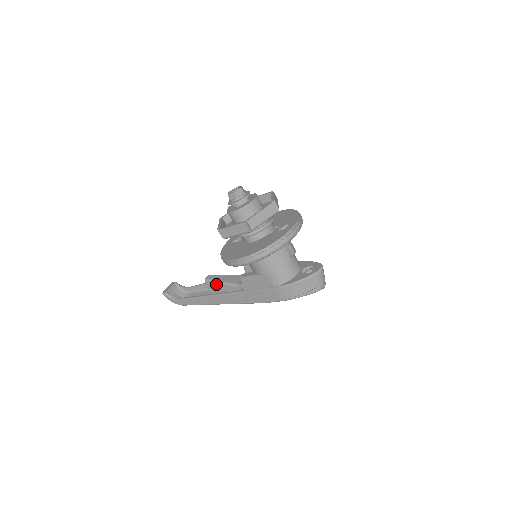
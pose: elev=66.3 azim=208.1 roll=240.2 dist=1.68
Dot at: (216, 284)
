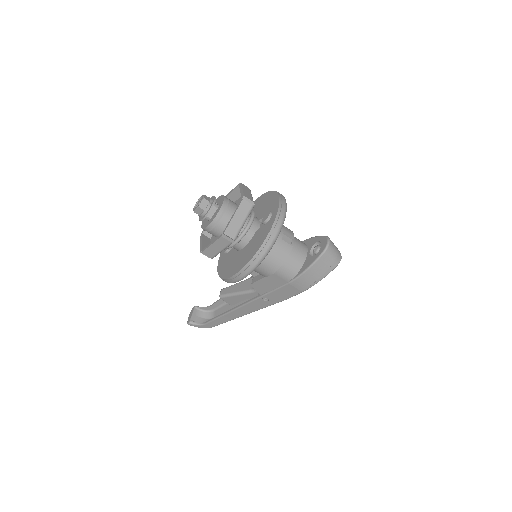
Dot at: (232, 297)
